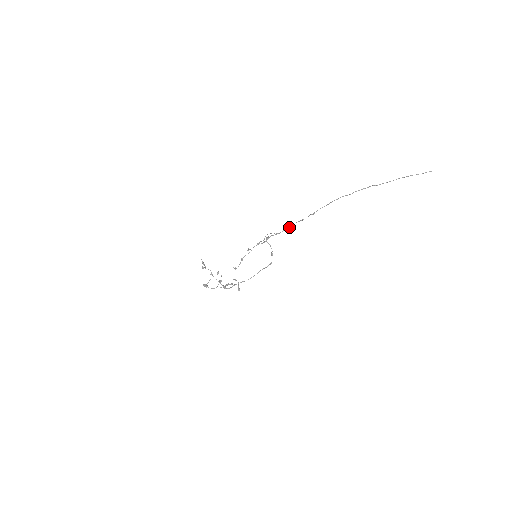
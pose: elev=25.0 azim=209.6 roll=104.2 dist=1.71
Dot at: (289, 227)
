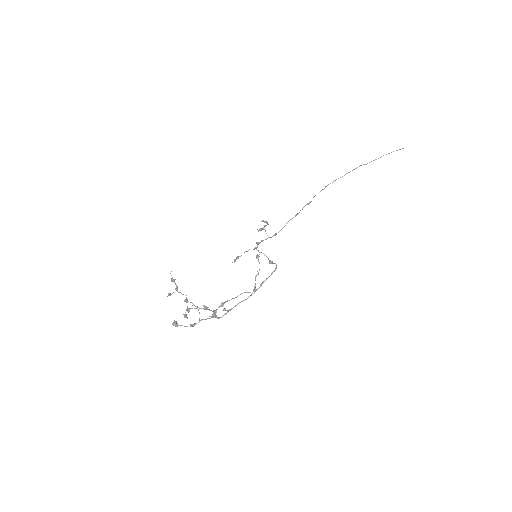
Dot at: occluded
